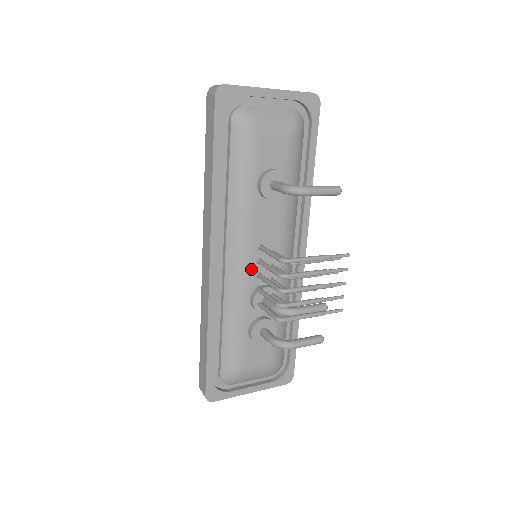
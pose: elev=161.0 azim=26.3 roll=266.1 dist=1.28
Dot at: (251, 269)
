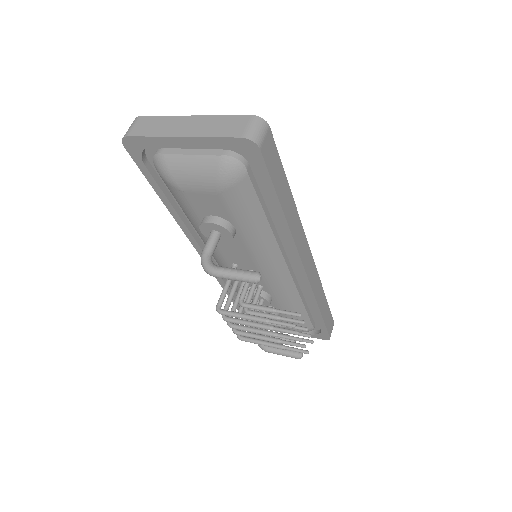
Dot at: occluded
